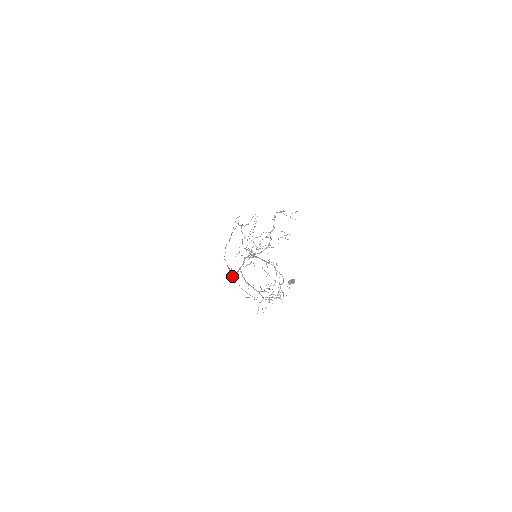
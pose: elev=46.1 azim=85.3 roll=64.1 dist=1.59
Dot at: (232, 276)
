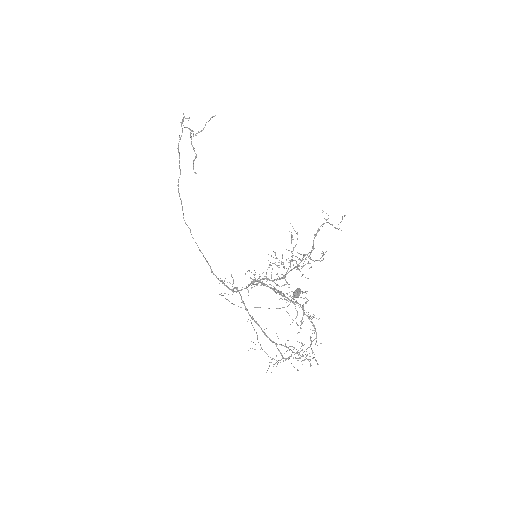
Dot at: occluded
